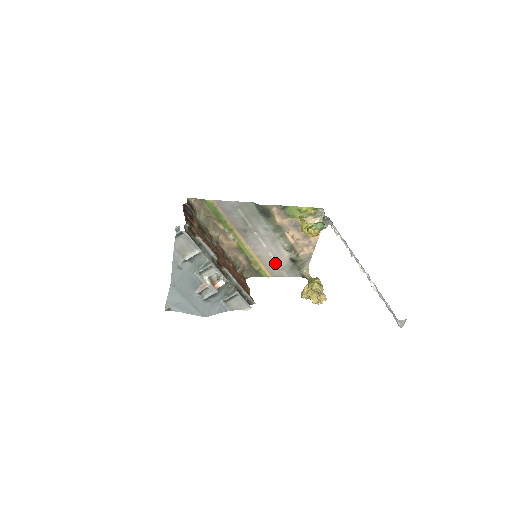
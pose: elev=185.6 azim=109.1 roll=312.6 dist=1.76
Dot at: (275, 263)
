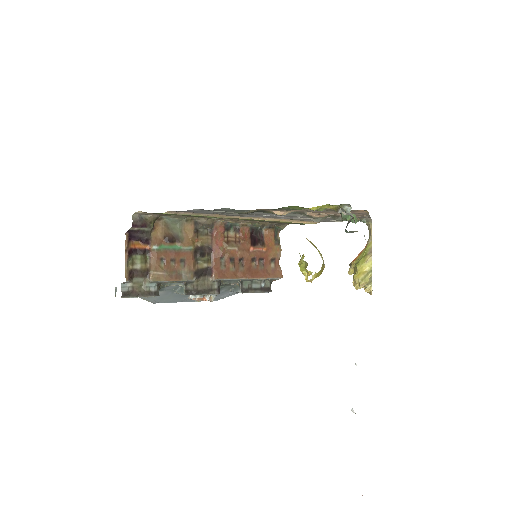
Dot at: occluded
